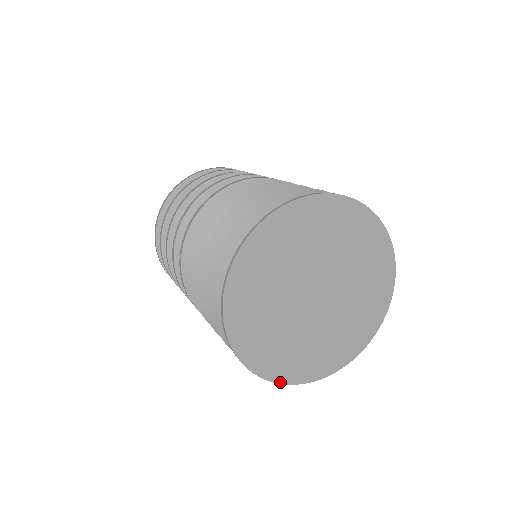
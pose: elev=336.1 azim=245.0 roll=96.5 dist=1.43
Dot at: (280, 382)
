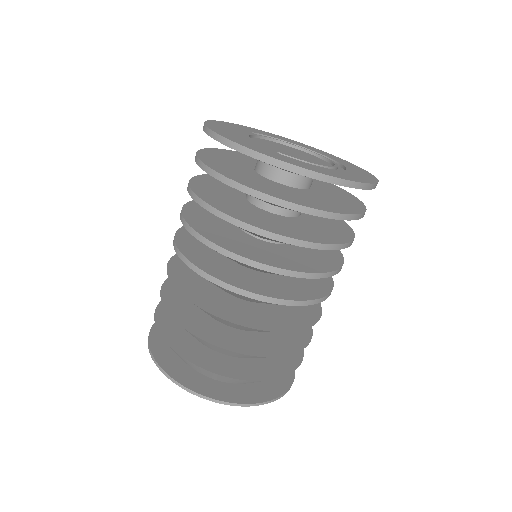
Dot at: occluded
